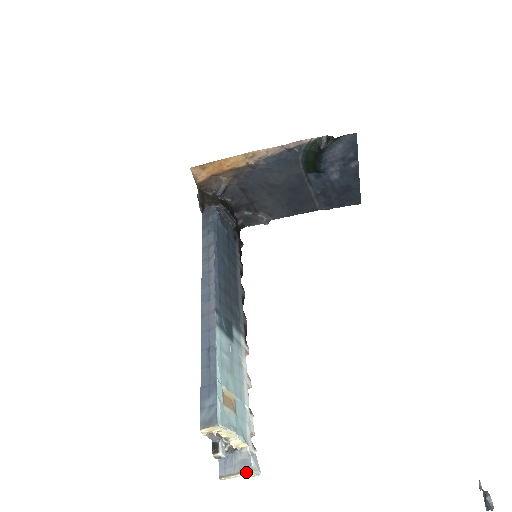
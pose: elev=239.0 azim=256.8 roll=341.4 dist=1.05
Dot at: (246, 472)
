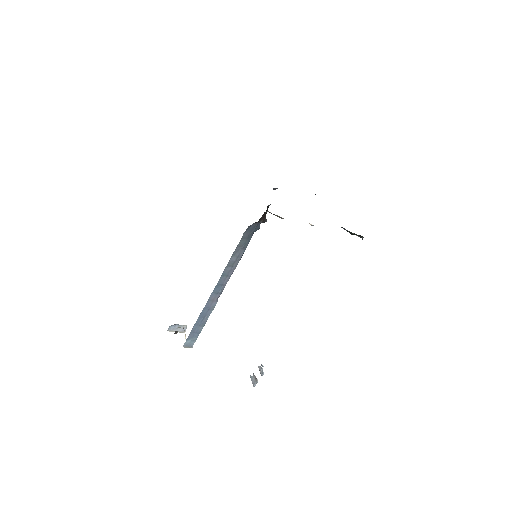
Dot at: occluded
